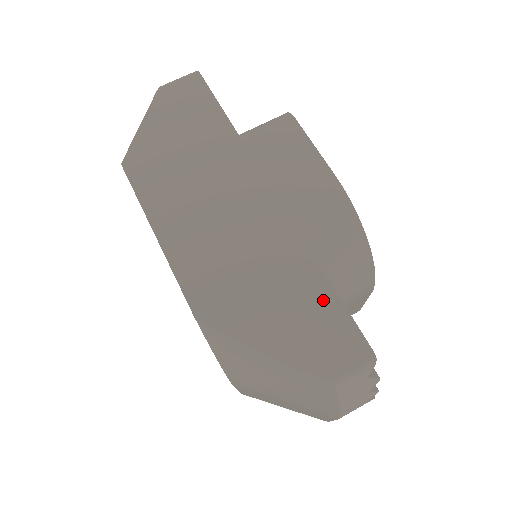
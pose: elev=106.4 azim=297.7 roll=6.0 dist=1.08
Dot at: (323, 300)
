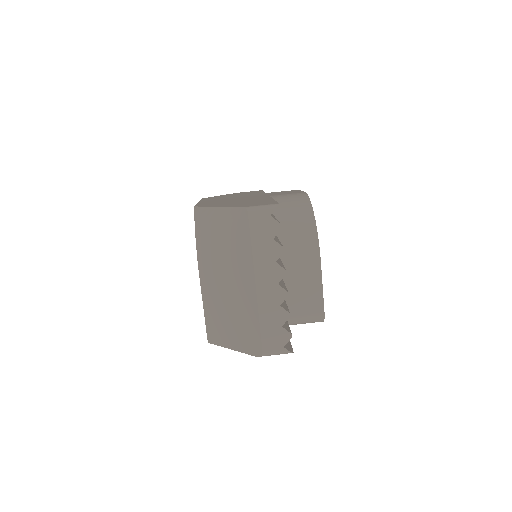
Dot at: (265, 201)
